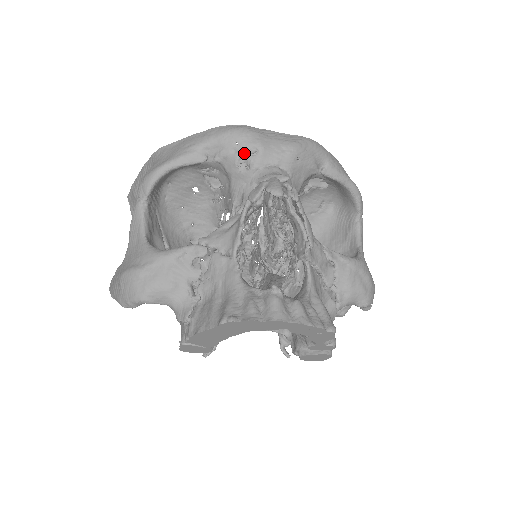
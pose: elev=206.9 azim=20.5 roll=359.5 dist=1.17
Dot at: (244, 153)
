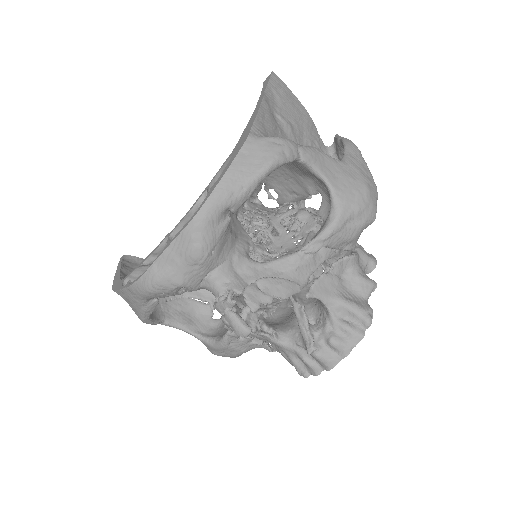
Dot at: (176, 292)
